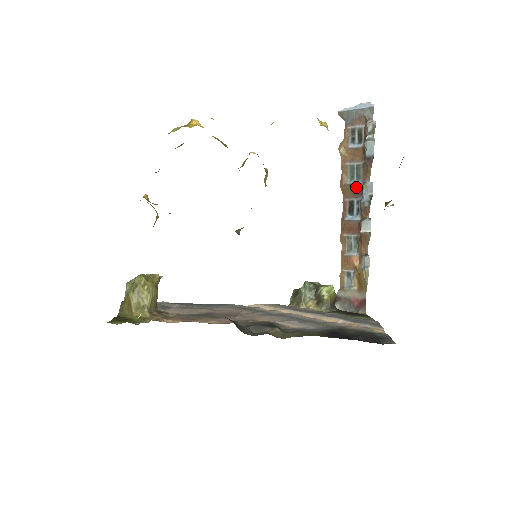
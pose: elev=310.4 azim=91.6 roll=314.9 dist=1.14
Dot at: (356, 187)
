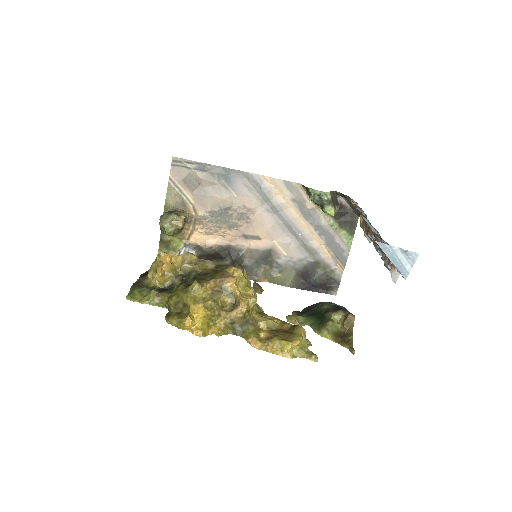
Dot at: (373, 234)
